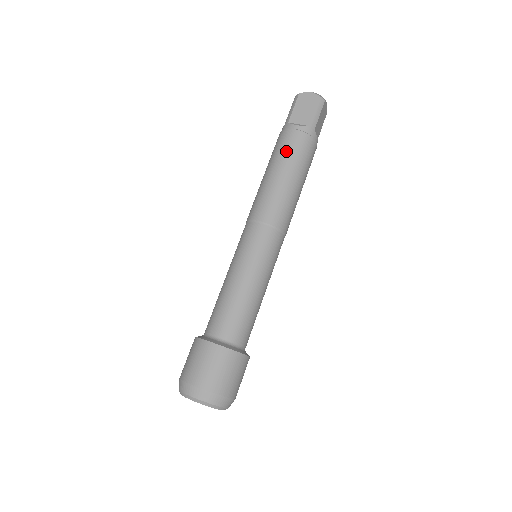
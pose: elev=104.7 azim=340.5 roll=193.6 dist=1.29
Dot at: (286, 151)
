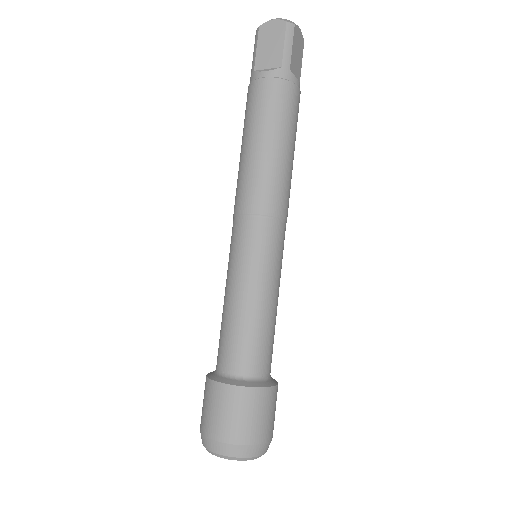
Dot at: (259, 111)
